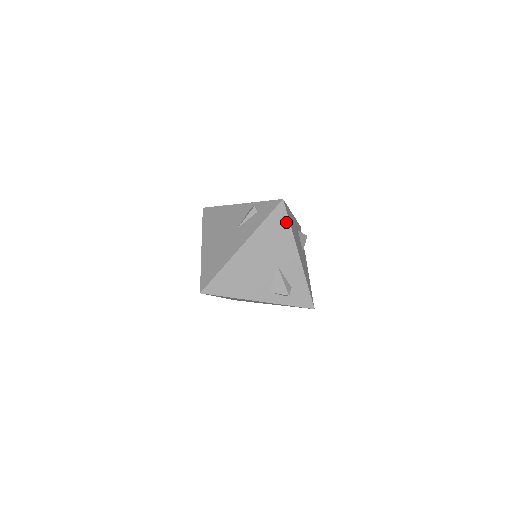
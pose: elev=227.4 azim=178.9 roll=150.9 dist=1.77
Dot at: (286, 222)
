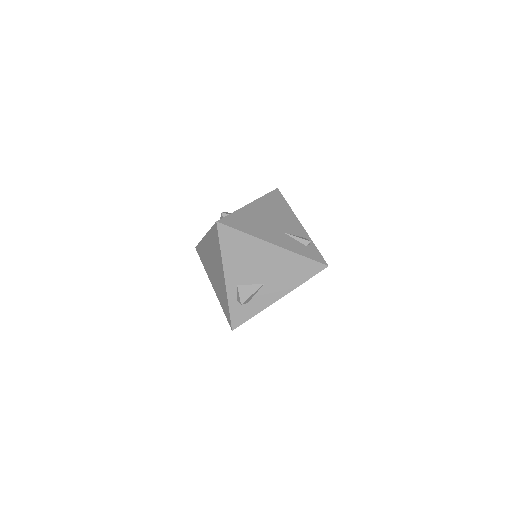
Dot at: (308, 276)
